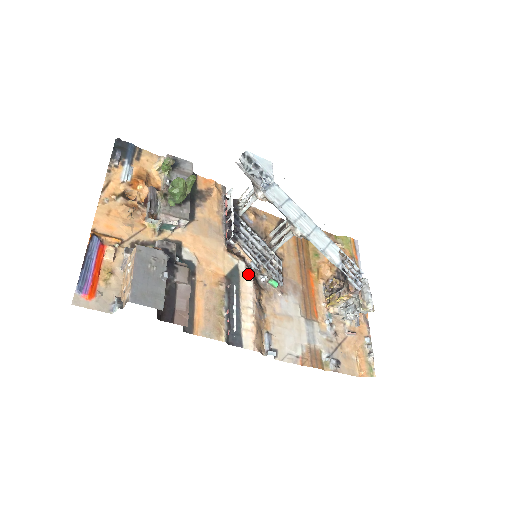
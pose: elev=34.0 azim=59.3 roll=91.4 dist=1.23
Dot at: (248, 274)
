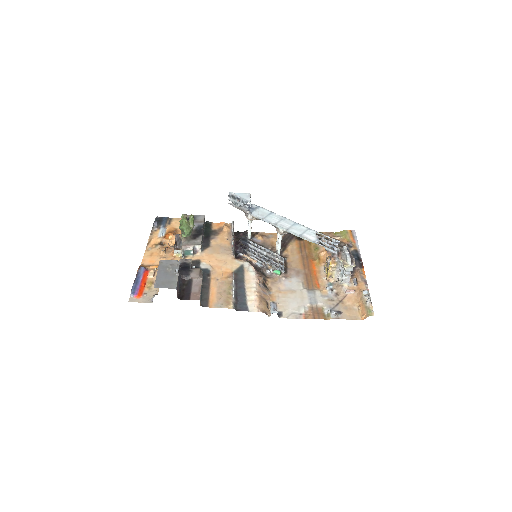
Dot at: (251, 268)
